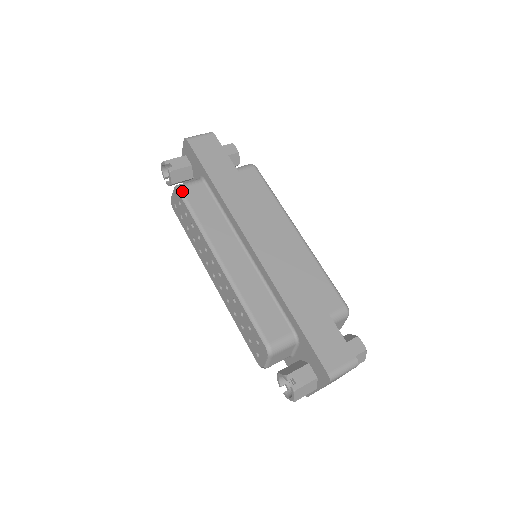
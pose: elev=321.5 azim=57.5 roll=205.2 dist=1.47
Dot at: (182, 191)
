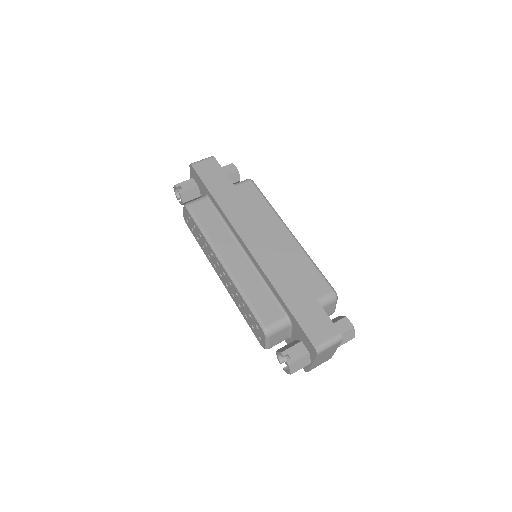
Dot at: (189, 208)
